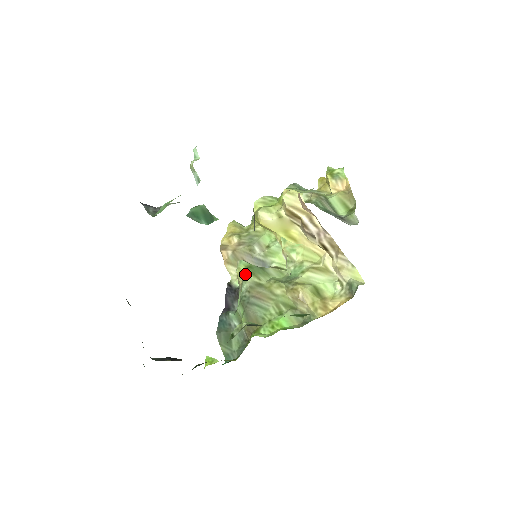
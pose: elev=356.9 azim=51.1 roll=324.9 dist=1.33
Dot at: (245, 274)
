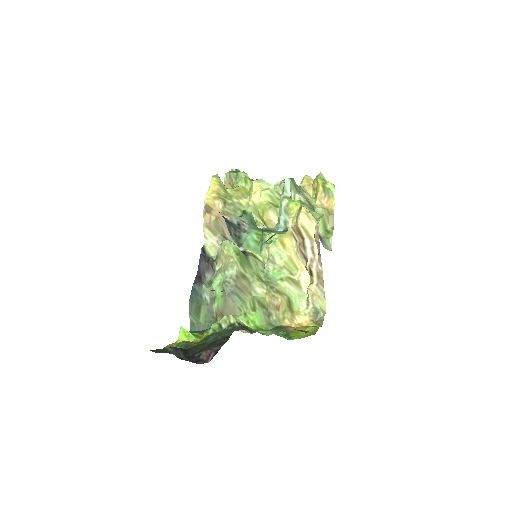
Dot at: (234, 260)
